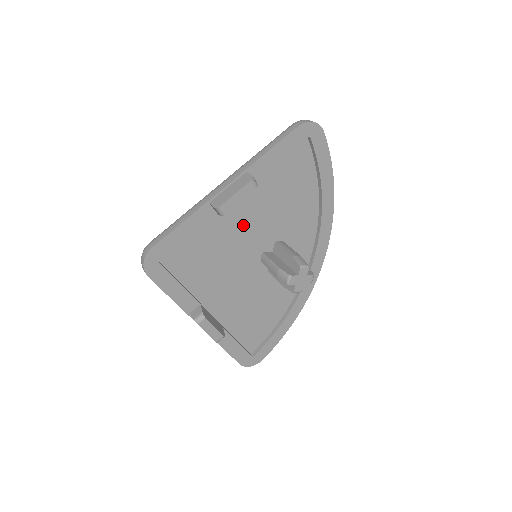
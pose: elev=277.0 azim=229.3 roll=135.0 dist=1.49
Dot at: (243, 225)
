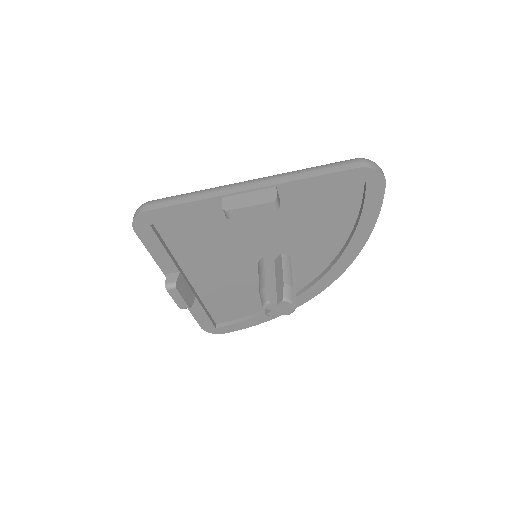
Dot at: (253, 227)
